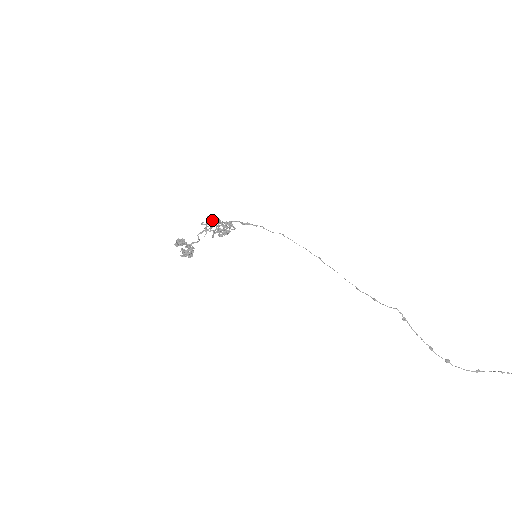
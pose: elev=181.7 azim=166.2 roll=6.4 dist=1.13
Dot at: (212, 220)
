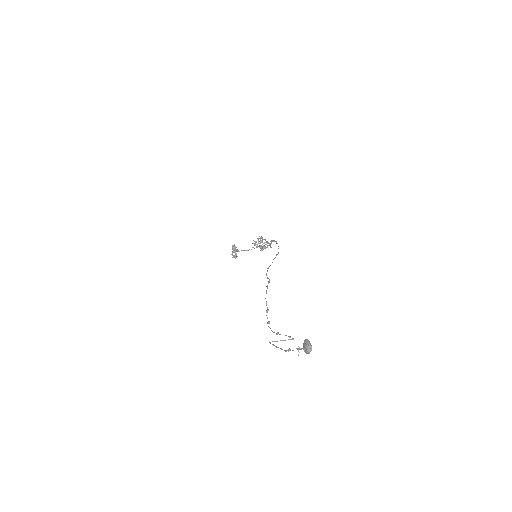
Dot at: (259, 238)
